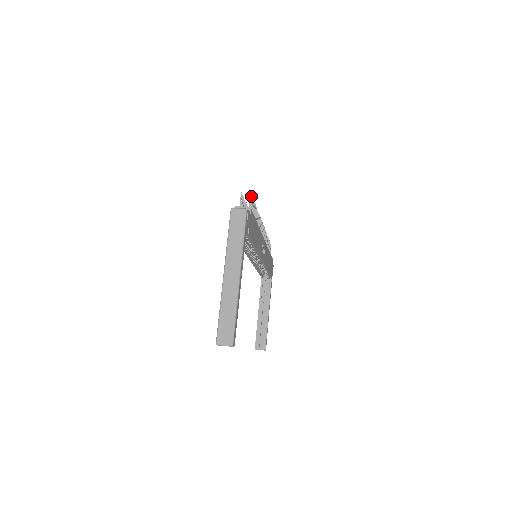
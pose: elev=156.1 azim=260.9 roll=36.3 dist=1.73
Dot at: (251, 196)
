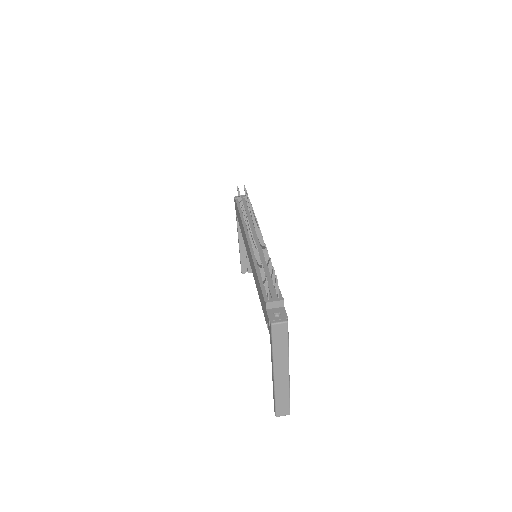
Dot at: (276, 277)
